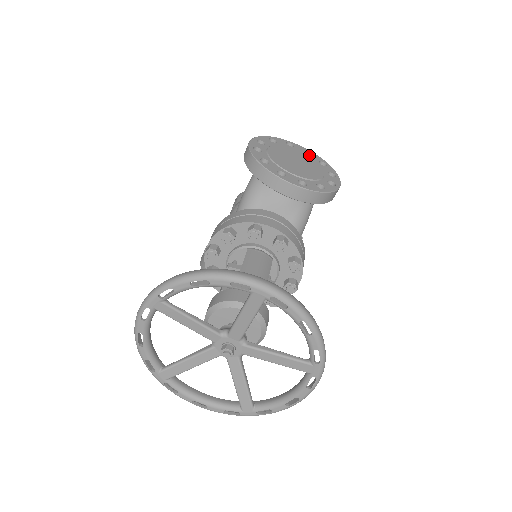
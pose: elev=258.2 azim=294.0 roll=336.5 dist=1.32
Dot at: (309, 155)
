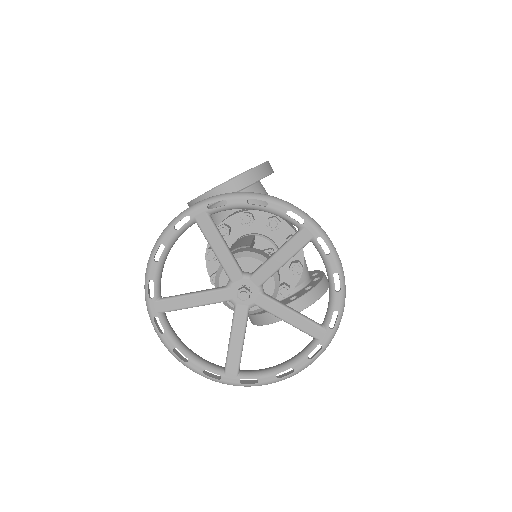
Dot at: occluded
